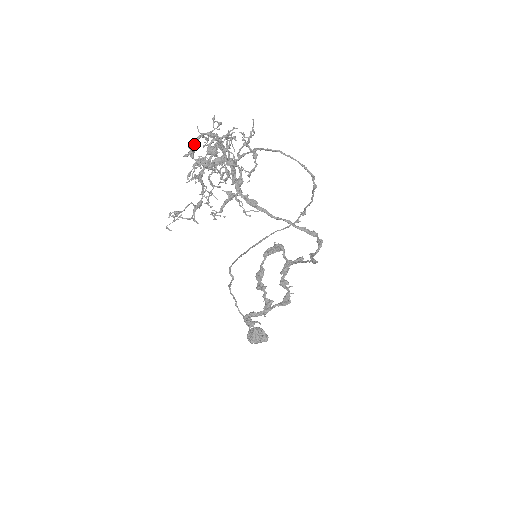
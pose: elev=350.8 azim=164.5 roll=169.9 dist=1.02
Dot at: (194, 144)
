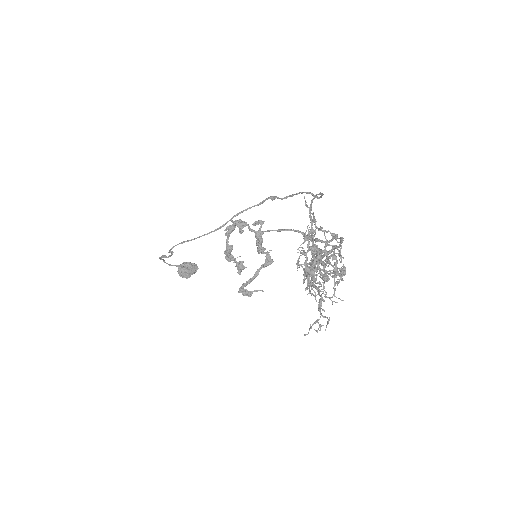
Dot at: (309, 269)
